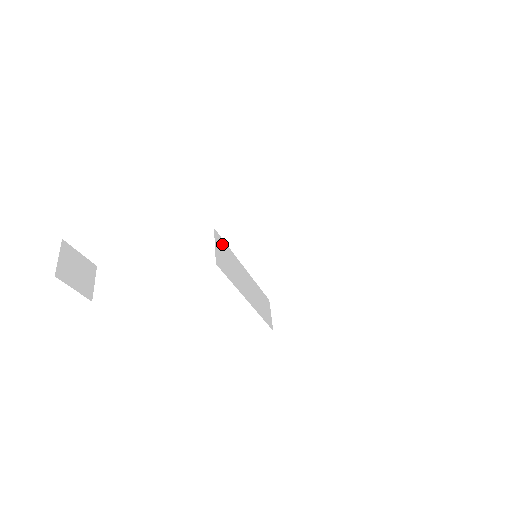
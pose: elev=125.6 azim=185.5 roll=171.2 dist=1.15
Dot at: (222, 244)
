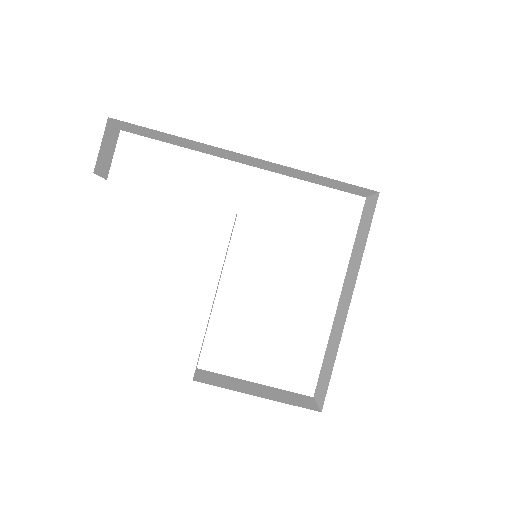
Dot at: occluded
